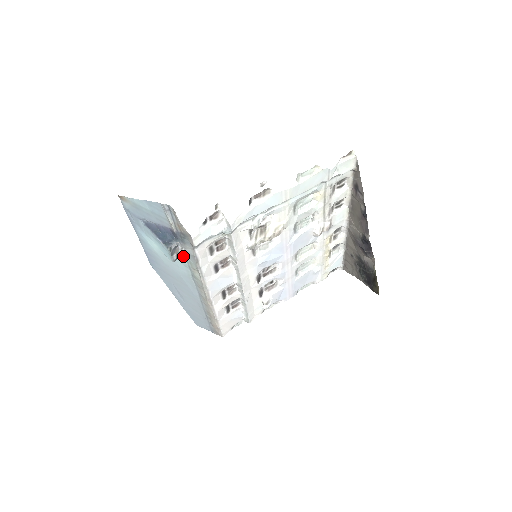
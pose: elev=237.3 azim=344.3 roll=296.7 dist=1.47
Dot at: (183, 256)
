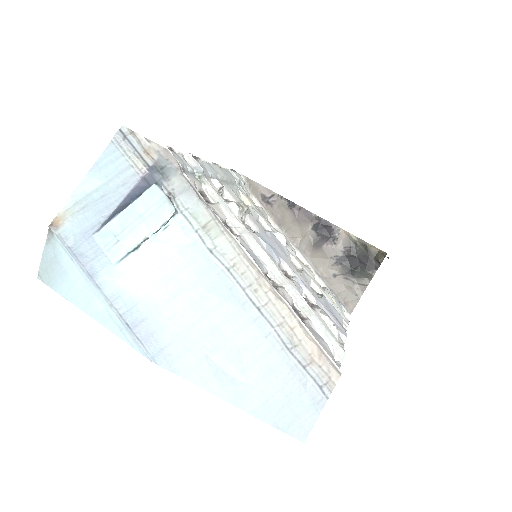
Dot at: (179, 221)
